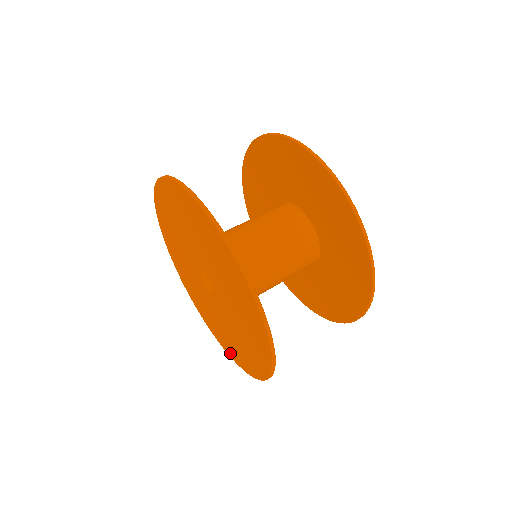
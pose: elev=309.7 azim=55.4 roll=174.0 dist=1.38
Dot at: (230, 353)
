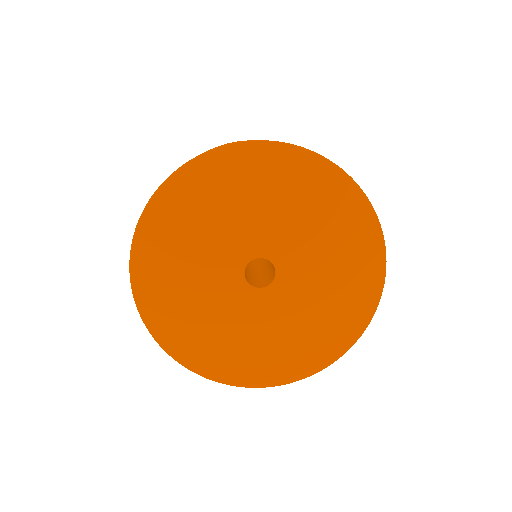
Dot at: (302, 369)
